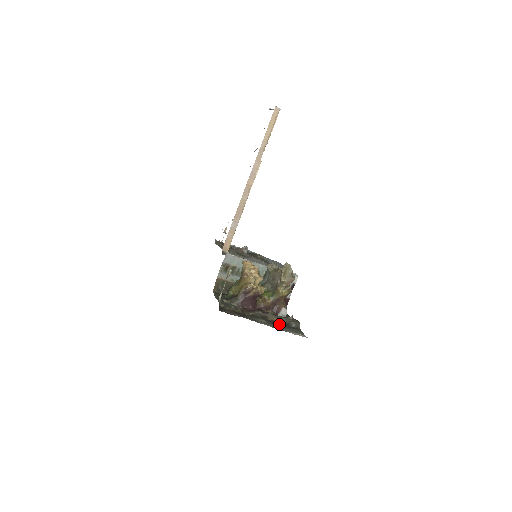
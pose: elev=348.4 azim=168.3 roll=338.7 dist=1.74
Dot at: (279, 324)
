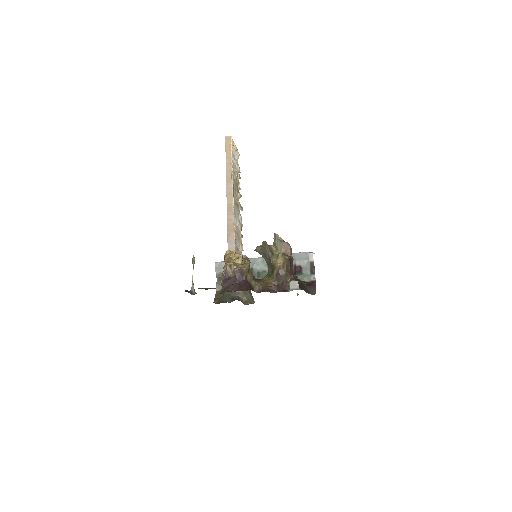
Dot at: occluded
